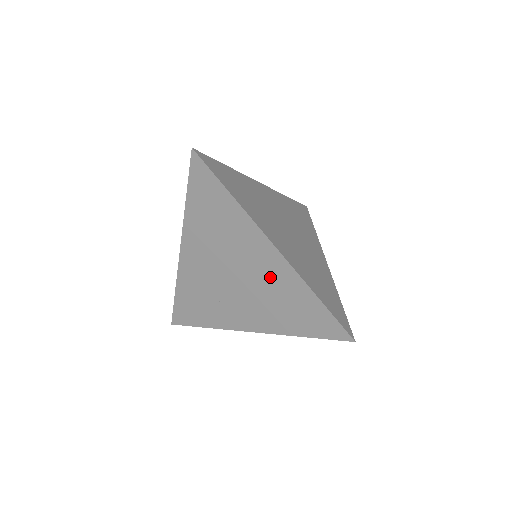
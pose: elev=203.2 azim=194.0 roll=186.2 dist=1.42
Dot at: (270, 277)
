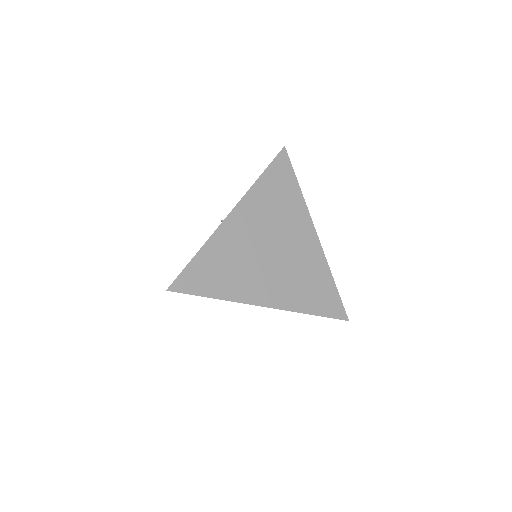
Dot at: occluded
